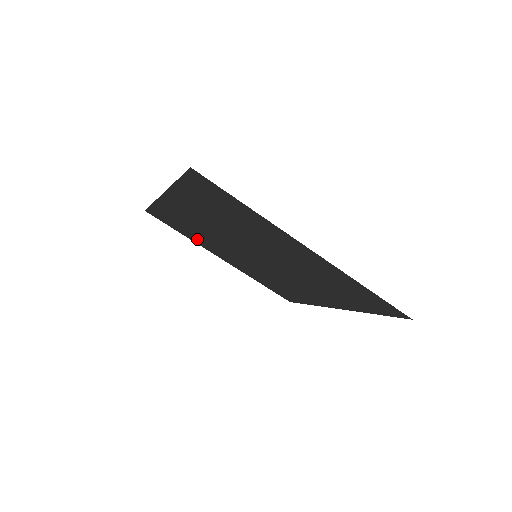
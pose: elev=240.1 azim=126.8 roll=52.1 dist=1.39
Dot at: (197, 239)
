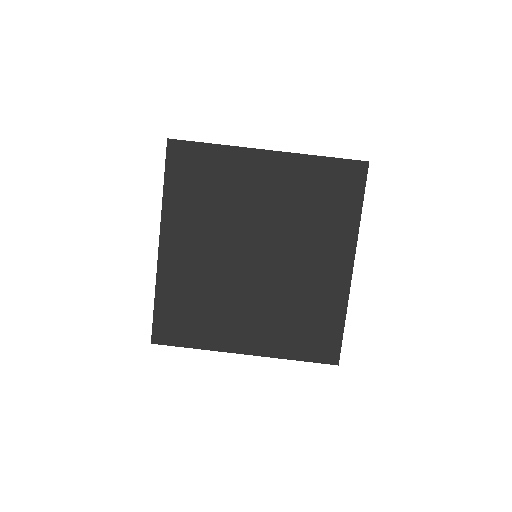
Dot at: (209, 330)
